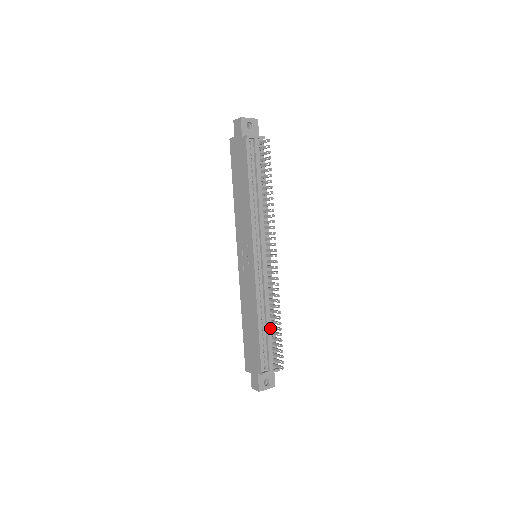
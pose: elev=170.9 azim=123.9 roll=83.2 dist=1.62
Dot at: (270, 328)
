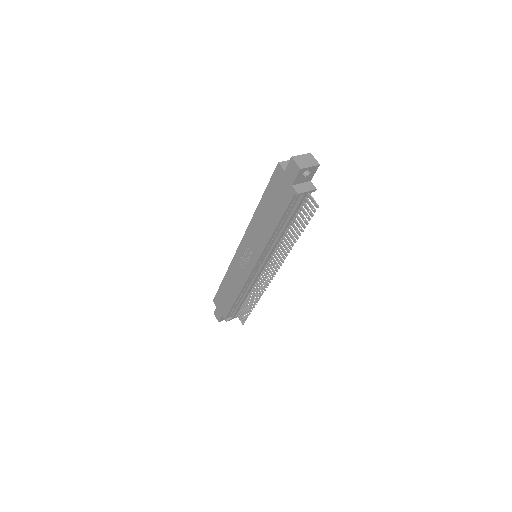
Dot at: occluded
